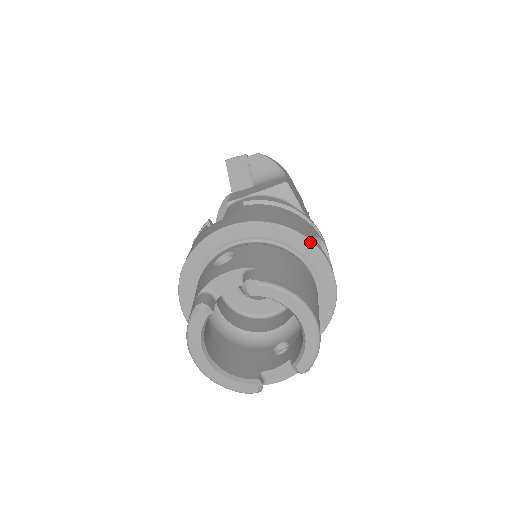
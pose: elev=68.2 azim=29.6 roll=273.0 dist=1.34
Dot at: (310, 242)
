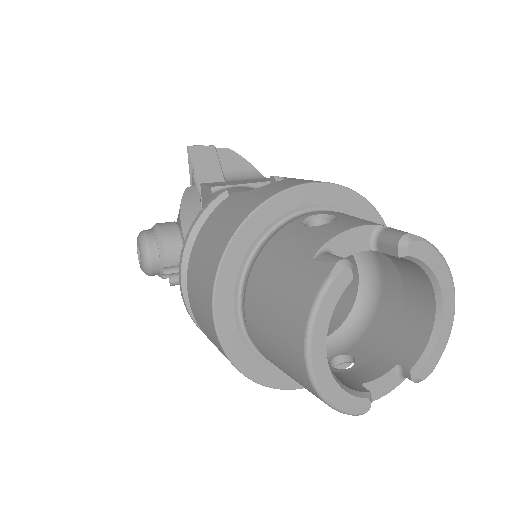
Dot at: occluded
